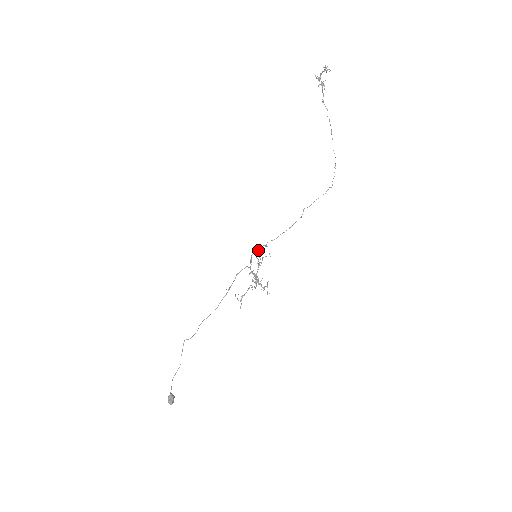
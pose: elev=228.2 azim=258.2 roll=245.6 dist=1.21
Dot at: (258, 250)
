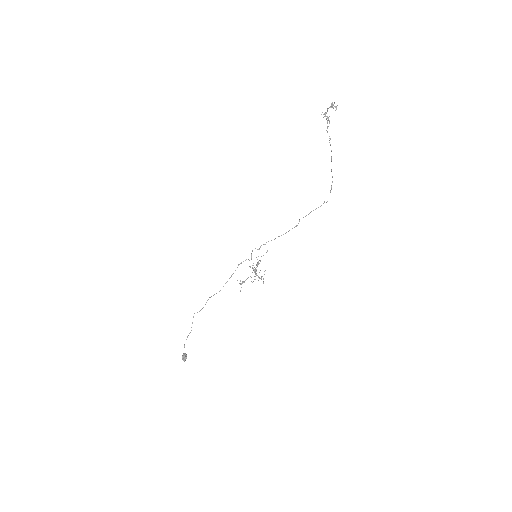
Dot at: (258, 249)
